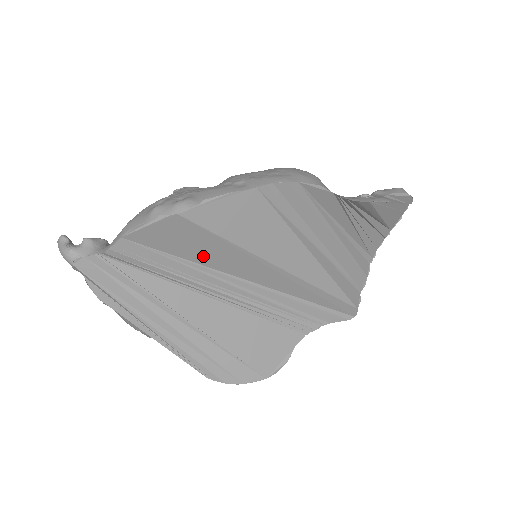
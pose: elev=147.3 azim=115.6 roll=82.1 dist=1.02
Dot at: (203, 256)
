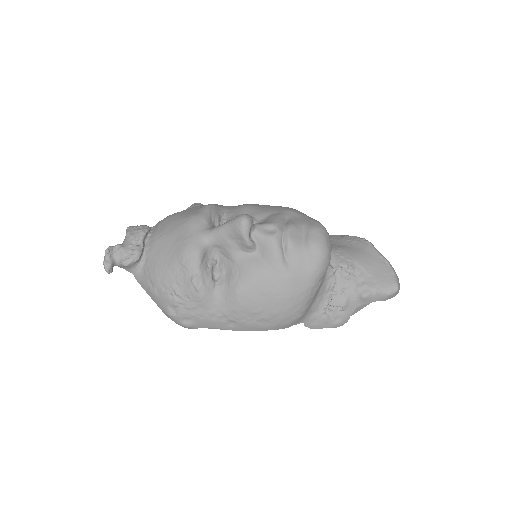
Dot at: occluded
